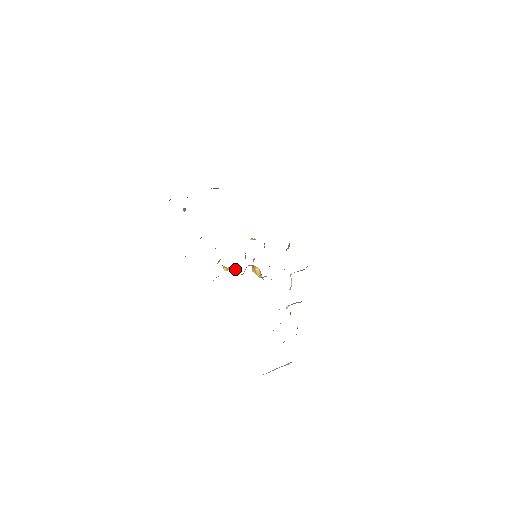
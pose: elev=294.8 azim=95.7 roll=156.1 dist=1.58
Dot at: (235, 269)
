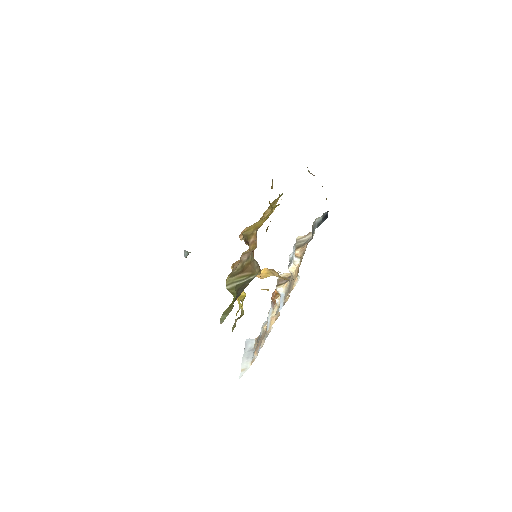
Dot at: (261, 289)
